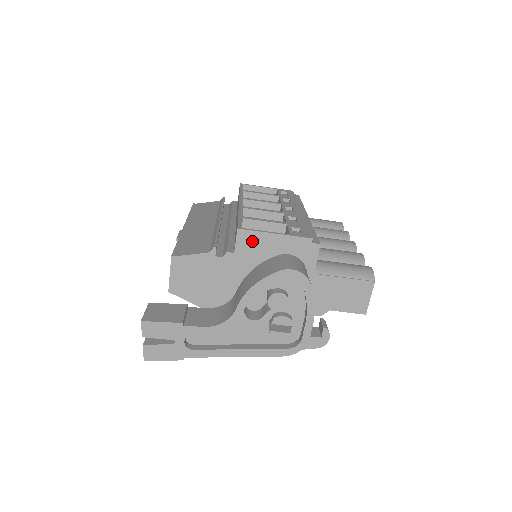
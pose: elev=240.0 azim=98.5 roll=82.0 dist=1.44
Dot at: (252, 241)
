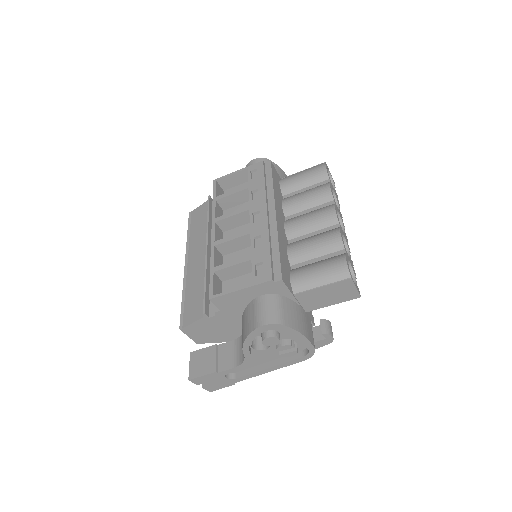
Dot at: (227, 300)
